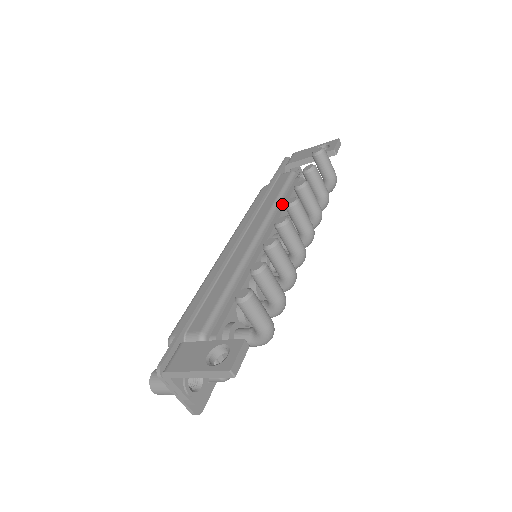
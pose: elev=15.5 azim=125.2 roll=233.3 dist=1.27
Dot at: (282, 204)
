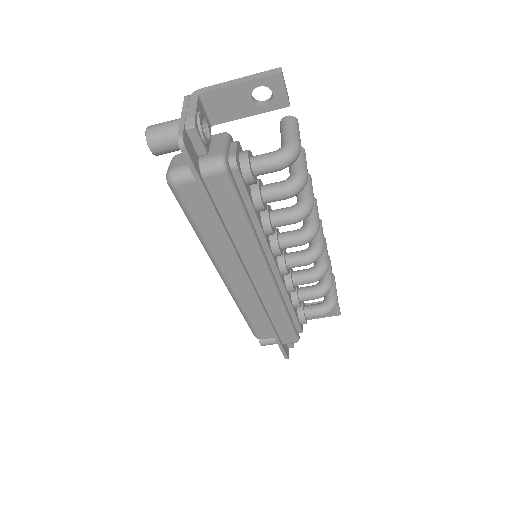
Dot at: occluded
